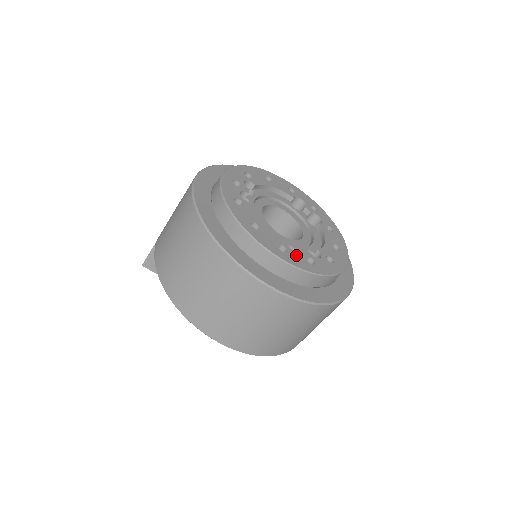
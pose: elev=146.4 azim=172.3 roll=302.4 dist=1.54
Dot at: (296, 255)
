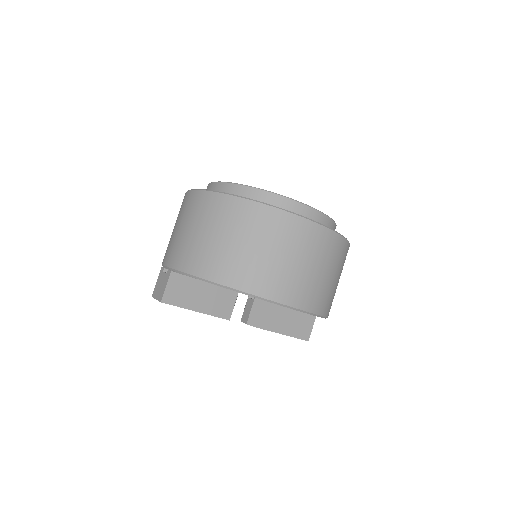
Dot at: occluded
